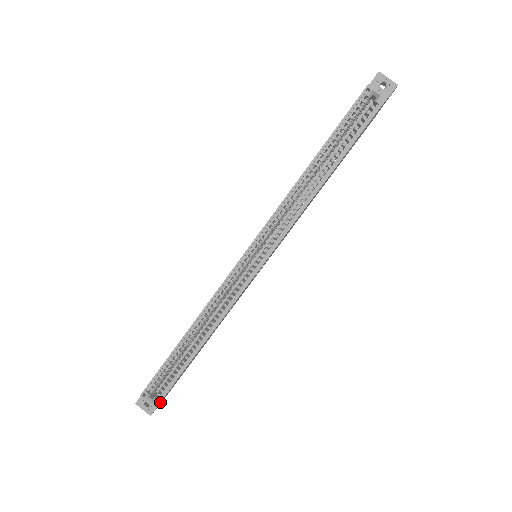
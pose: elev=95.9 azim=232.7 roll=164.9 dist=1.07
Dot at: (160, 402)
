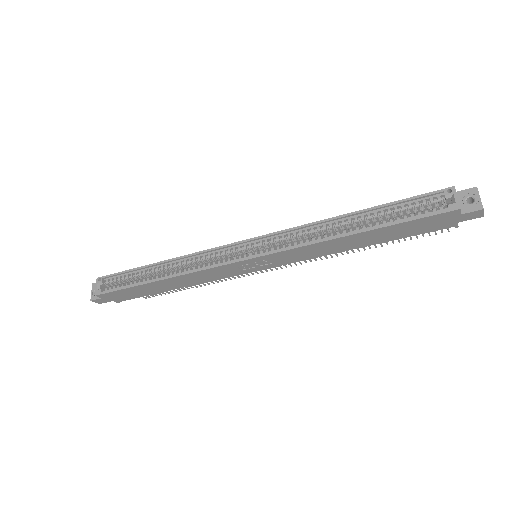
Dot at: (102, 295)
